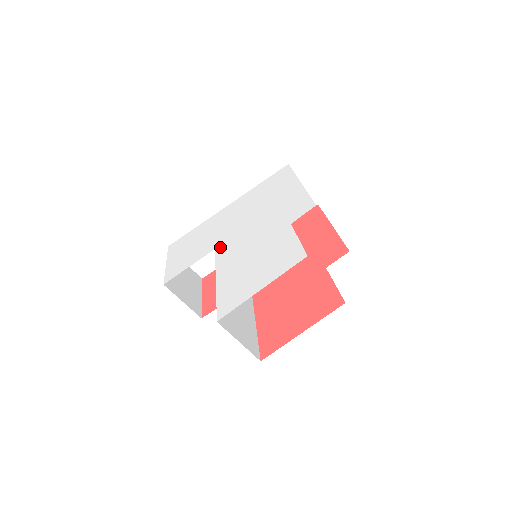
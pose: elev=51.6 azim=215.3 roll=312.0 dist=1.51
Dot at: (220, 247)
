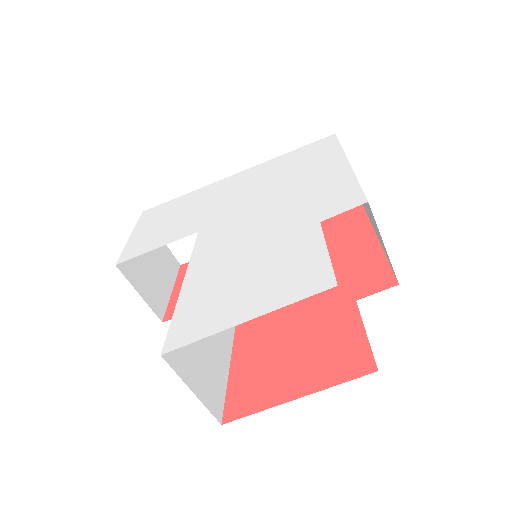
Dot at: (206, 231)
